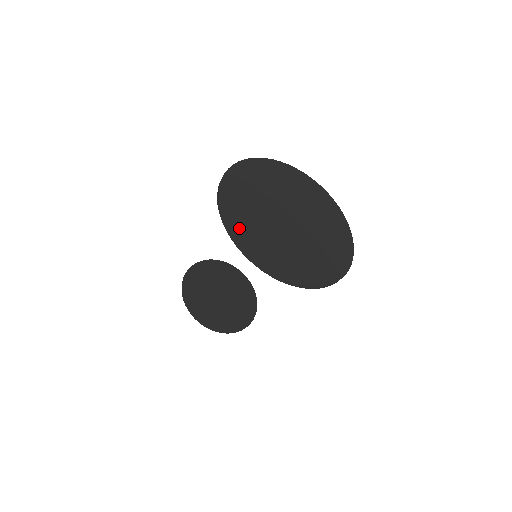
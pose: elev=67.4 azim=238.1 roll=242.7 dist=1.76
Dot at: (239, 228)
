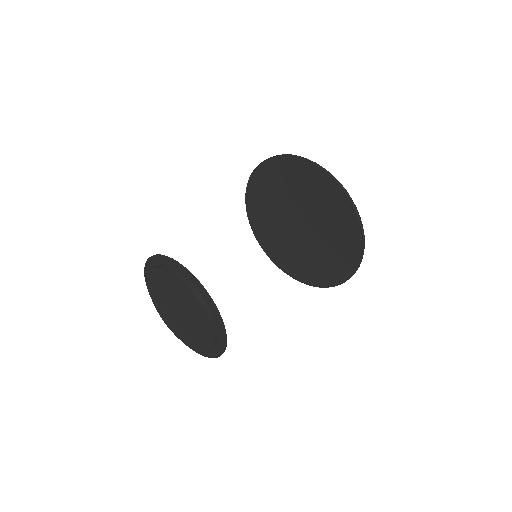
Dot at: (282, 166)
